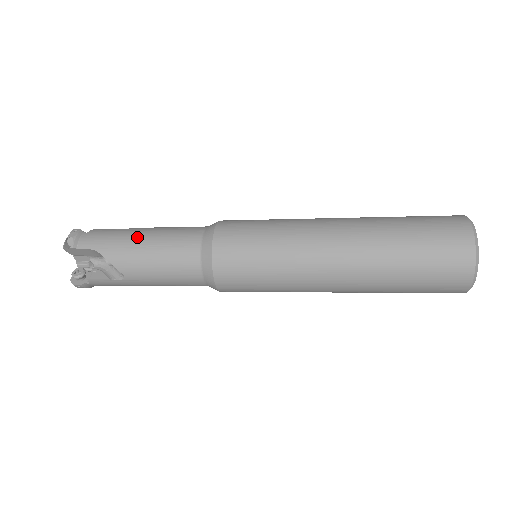
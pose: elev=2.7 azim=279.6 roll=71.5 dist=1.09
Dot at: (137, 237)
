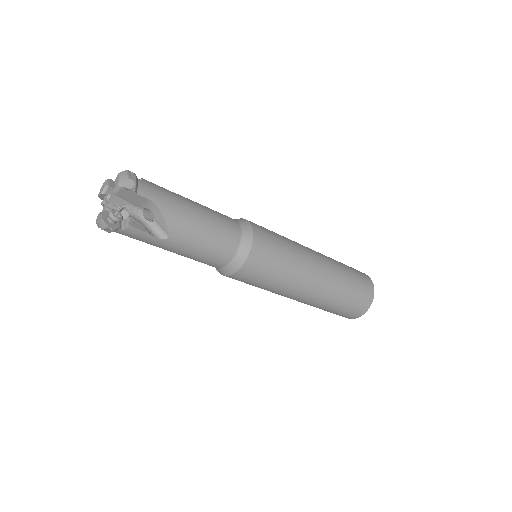
Dot at: (192, 207)
